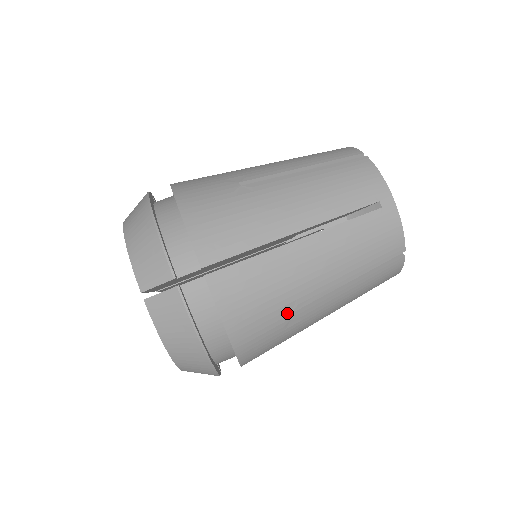
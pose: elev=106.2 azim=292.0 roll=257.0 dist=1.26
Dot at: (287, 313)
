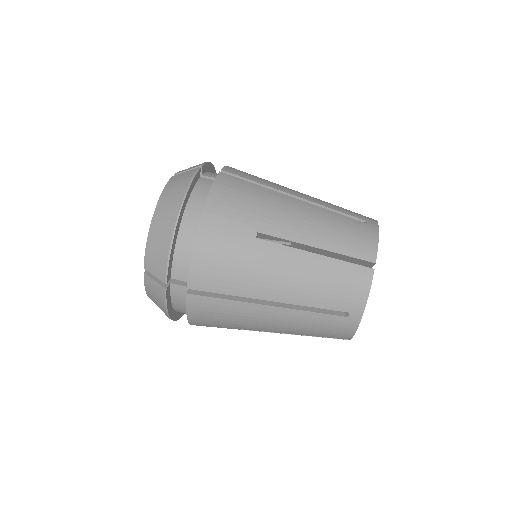
Dot at: (238, 328)
